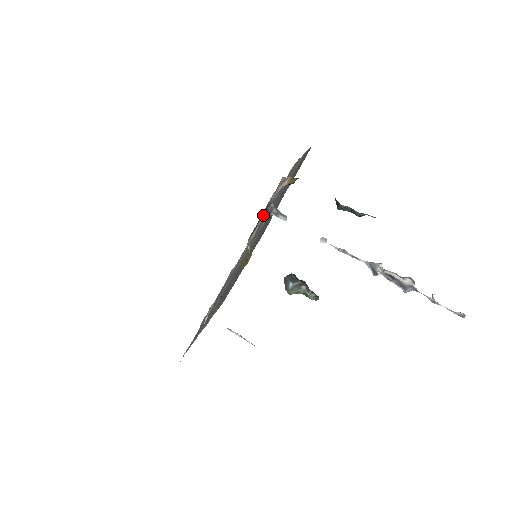
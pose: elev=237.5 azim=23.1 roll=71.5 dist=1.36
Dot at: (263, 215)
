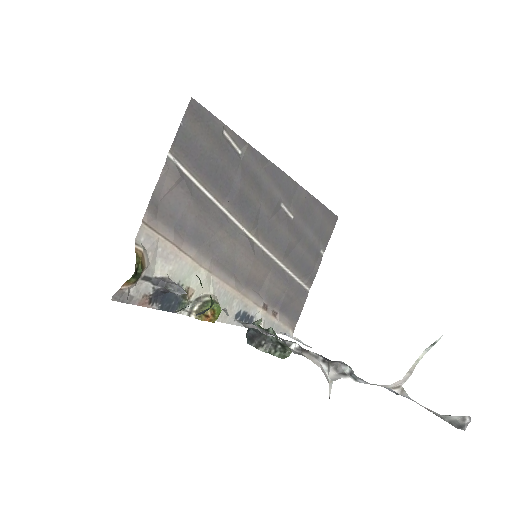
Dot at: occluded
